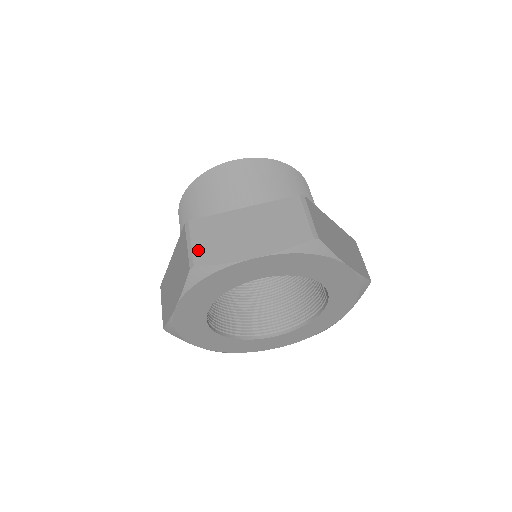
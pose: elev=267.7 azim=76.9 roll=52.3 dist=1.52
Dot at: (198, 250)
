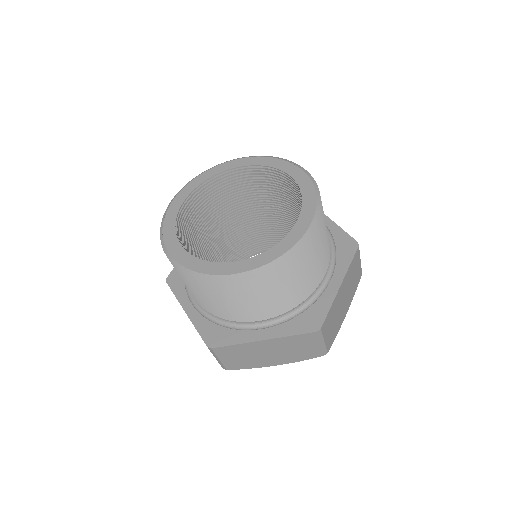
Dot at: (227, 364)
